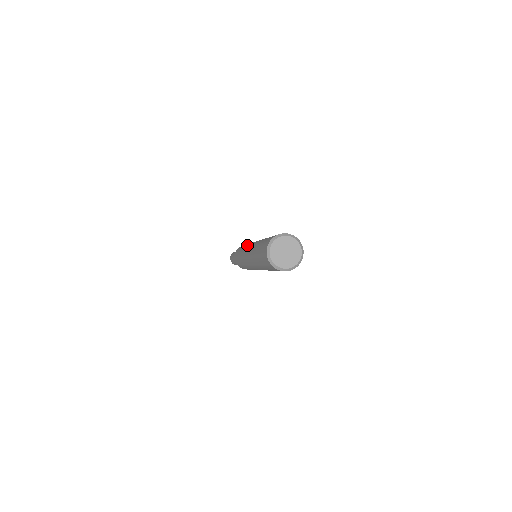
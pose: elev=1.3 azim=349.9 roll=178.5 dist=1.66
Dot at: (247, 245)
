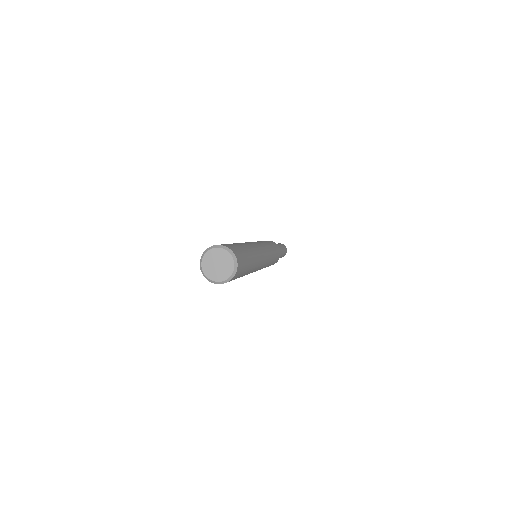
Dot at: occluded
